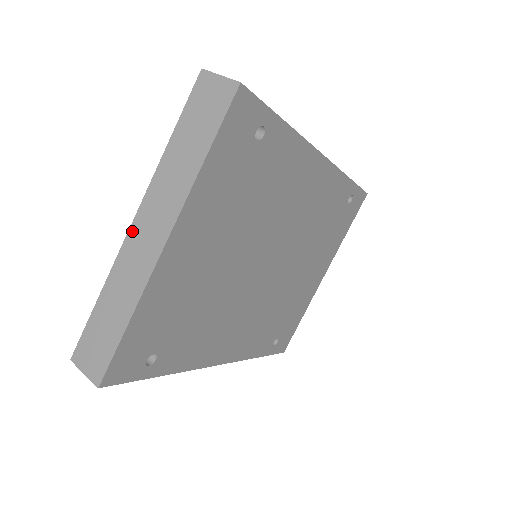
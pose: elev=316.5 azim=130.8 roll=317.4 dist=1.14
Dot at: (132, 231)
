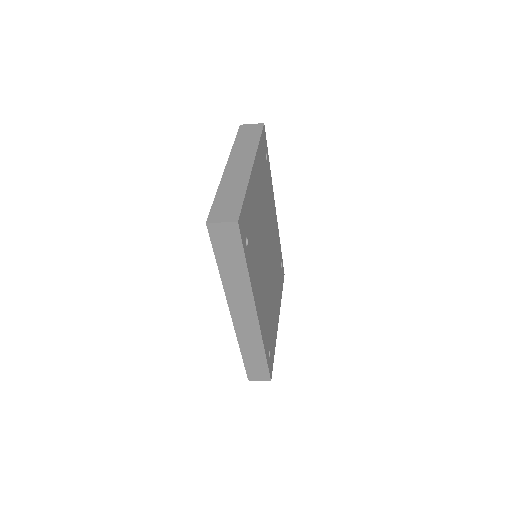
Dot at: (227, 169)
